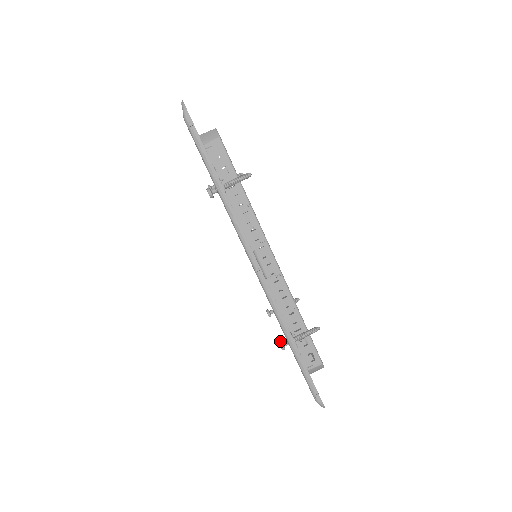
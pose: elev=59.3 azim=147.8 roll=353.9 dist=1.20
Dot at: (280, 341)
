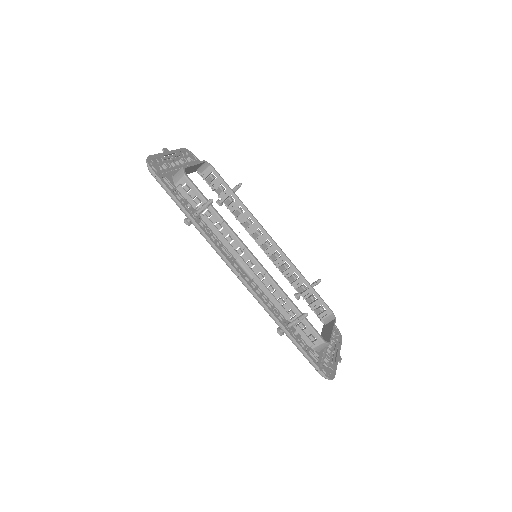
Dot at: (277, 328)
